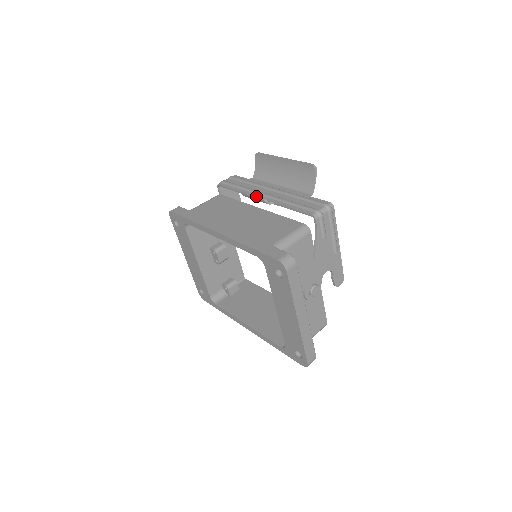
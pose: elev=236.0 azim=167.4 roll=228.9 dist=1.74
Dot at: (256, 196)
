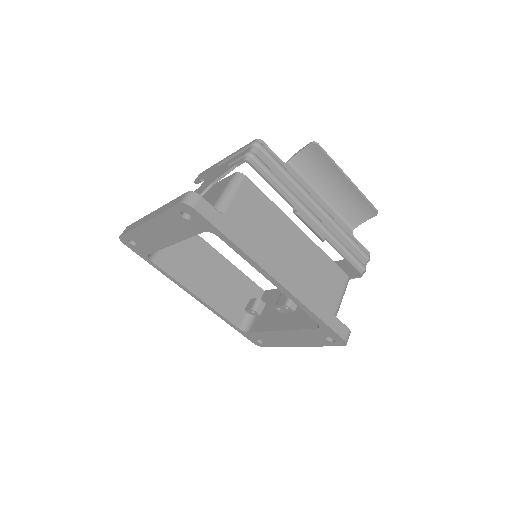
Dot at: (315, 229)
